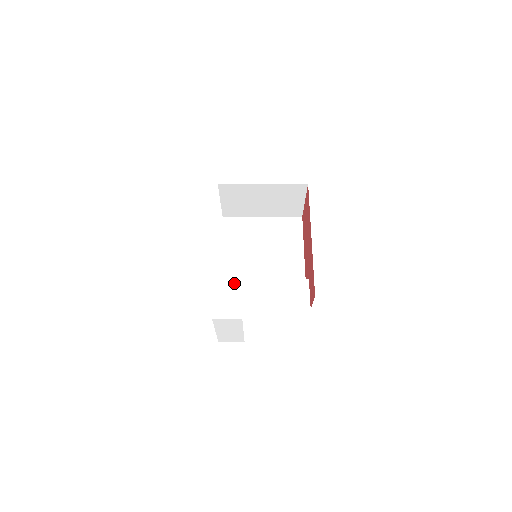
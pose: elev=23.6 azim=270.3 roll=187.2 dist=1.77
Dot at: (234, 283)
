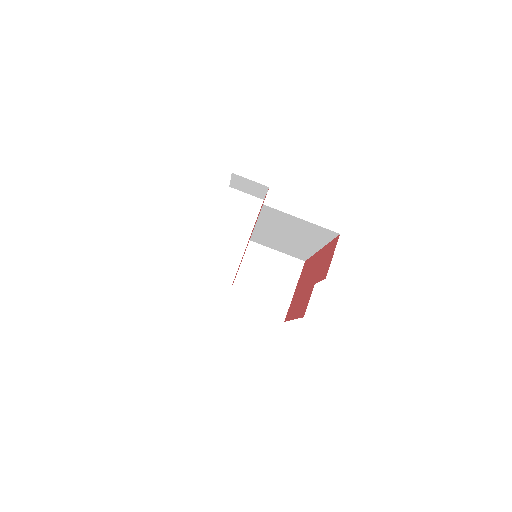
Dot at: occluded
